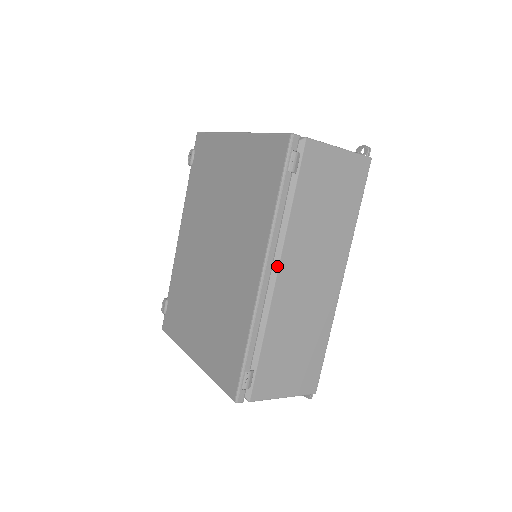
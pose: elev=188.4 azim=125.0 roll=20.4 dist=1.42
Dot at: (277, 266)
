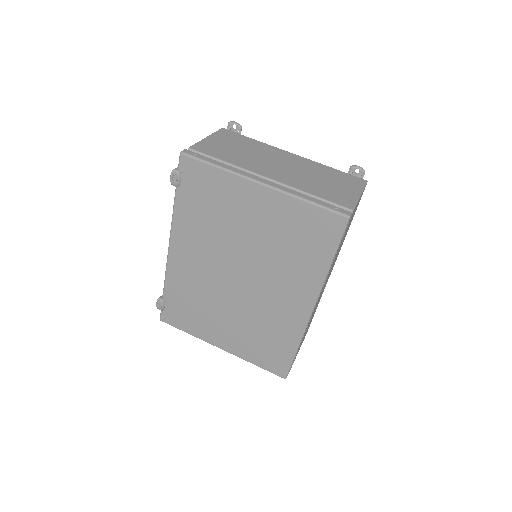
Dot at: occluded
